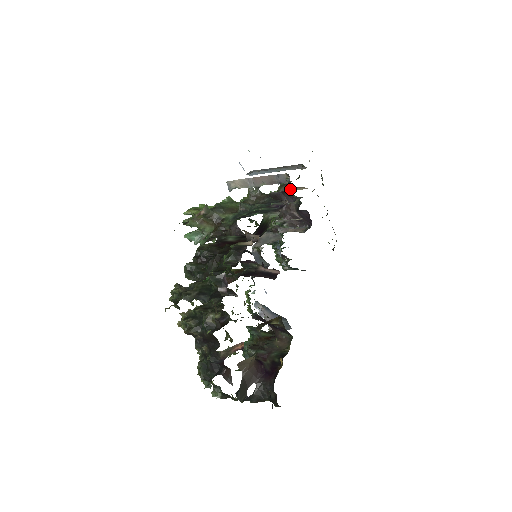
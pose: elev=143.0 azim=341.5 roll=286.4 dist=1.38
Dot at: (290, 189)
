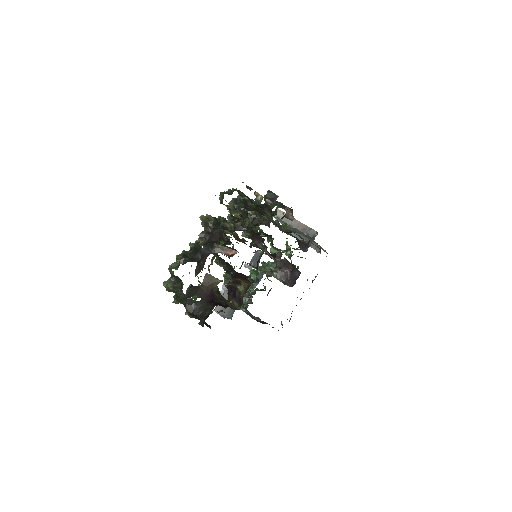
Dot at: (311, 242)
